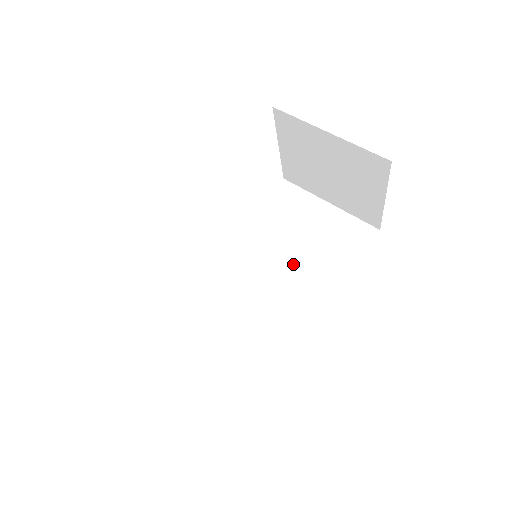
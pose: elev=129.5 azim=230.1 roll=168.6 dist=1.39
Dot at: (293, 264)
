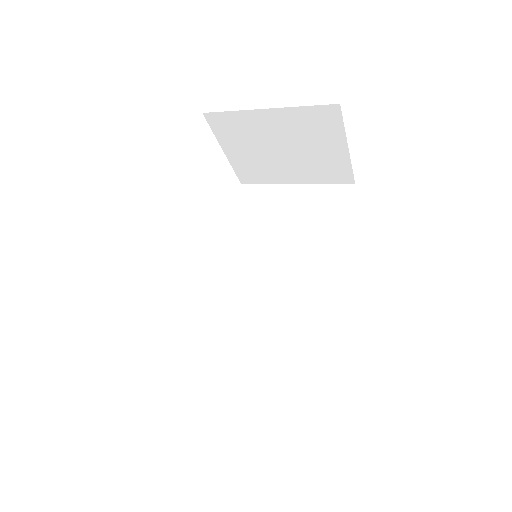
Dot at: (292, 253)
